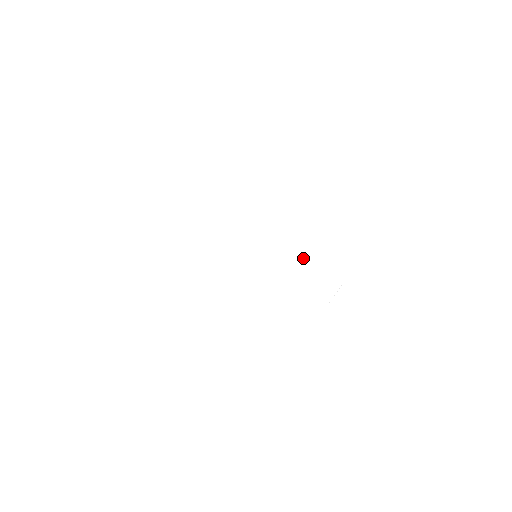
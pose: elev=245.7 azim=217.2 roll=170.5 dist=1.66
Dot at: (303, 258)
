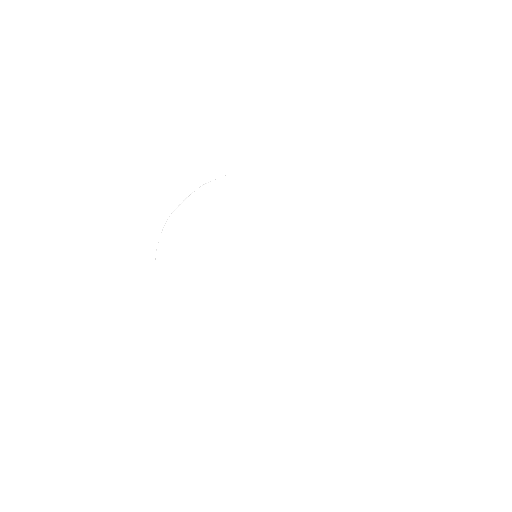
Dot at: (300, 283)
